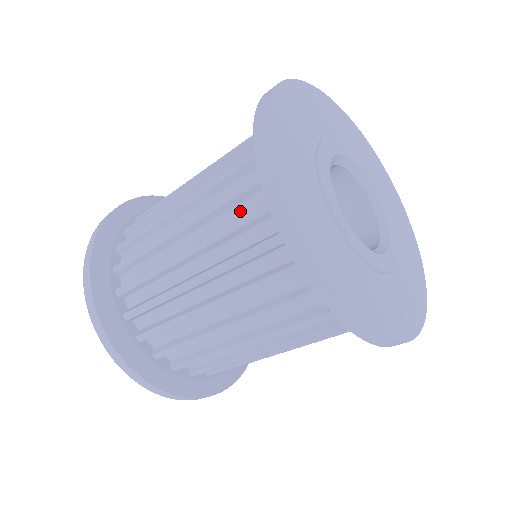
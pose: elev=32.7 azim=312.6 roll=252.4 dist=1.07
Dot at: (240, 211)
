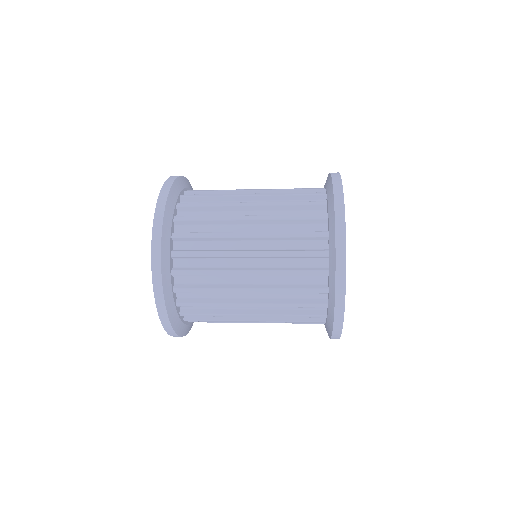
Dot at: (298, 213)
